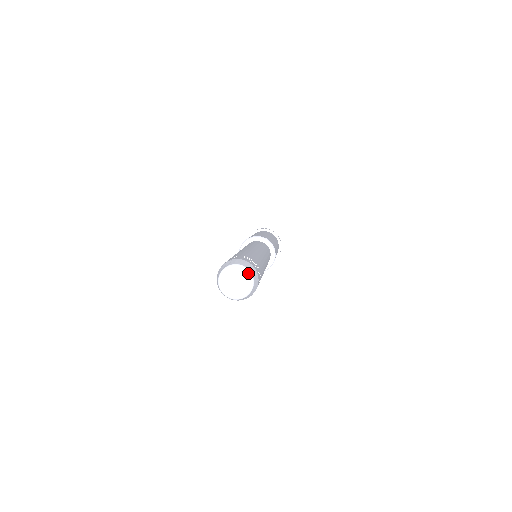
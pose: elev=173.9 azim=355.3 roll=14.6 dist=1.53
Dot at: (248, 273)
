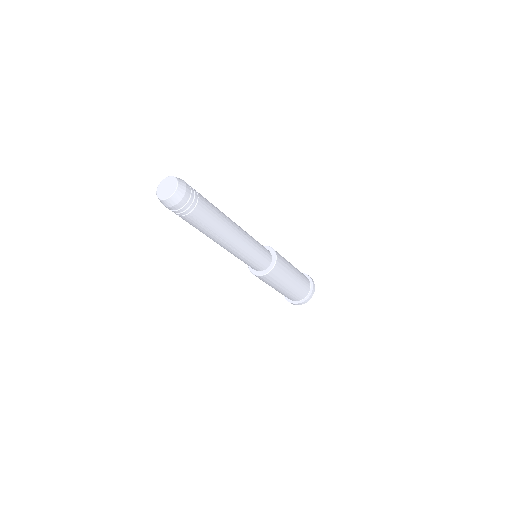
Dot at: (175, 181)
